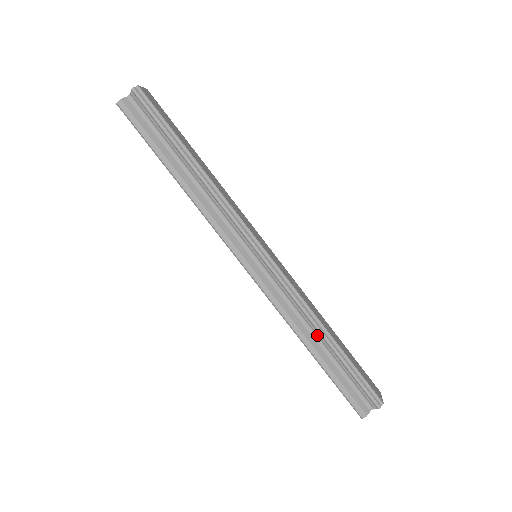
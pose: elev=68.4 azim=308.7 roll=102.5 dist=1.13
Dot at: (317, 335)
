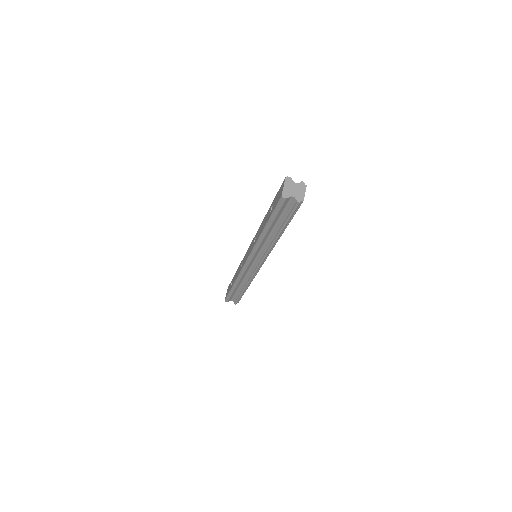
Dot at: (243, 284)
